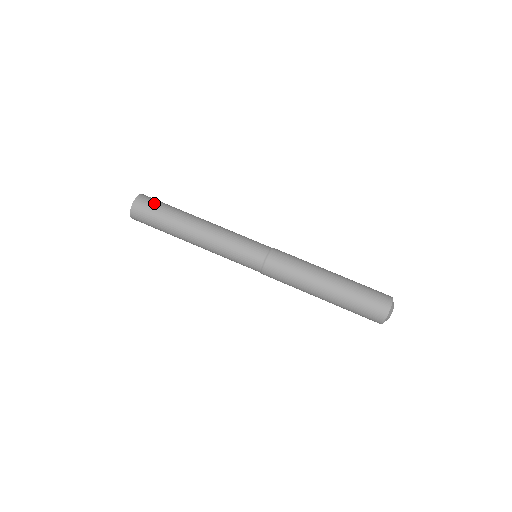
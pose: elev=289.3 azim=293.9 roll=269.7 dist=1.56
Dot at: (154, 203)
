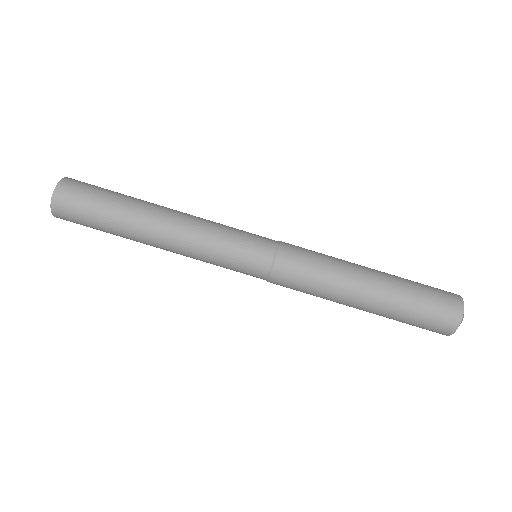
Dot at: (80, 212)
